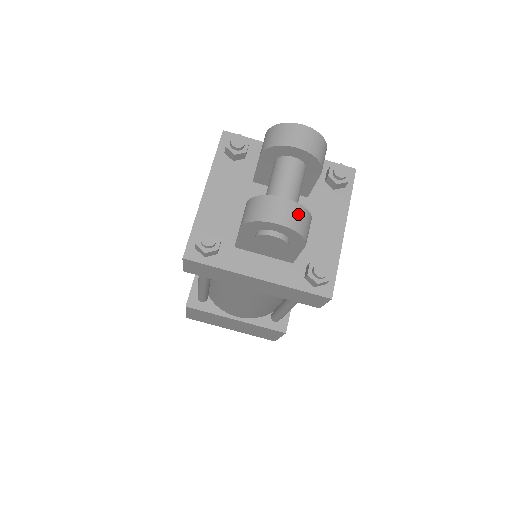
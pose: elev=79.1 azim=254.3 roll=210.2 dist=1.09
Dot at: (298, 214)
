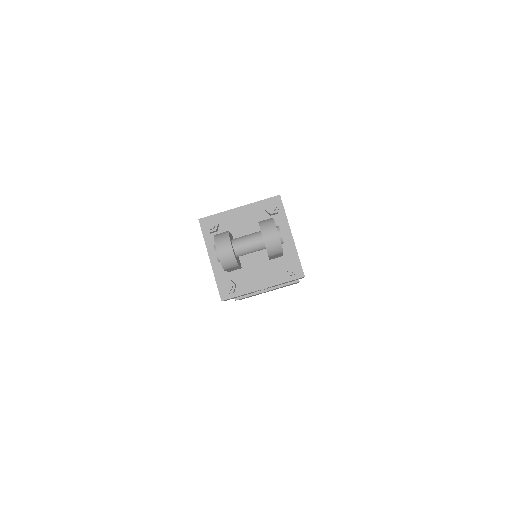
Dot at: (229, 257)
